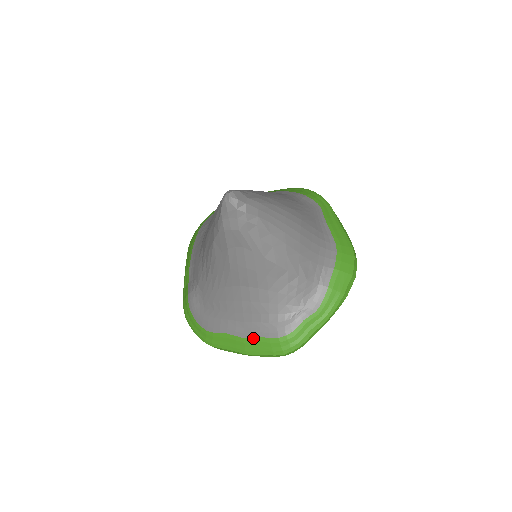
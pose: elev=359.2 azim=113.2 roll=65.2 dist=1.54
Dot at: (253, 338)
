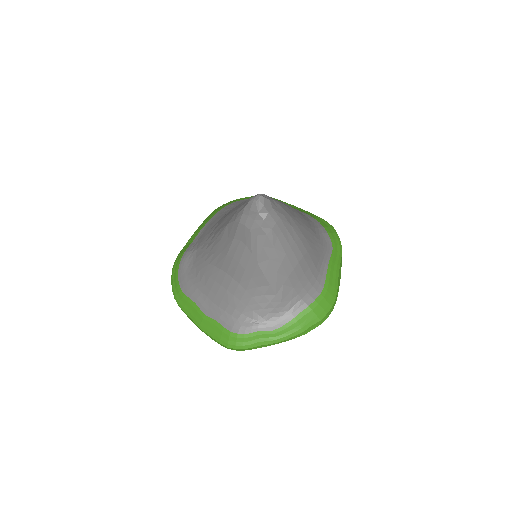
Dot at: (212, 319)
